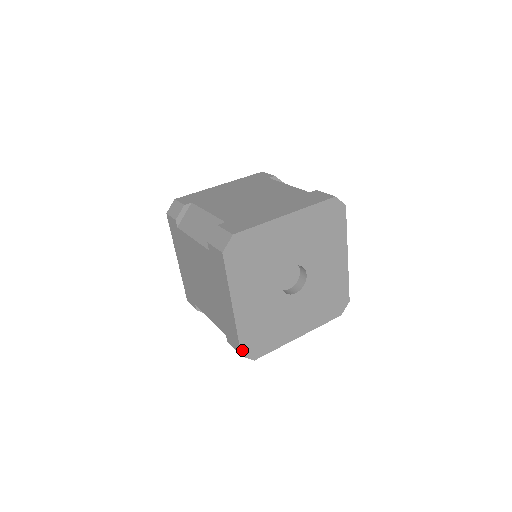
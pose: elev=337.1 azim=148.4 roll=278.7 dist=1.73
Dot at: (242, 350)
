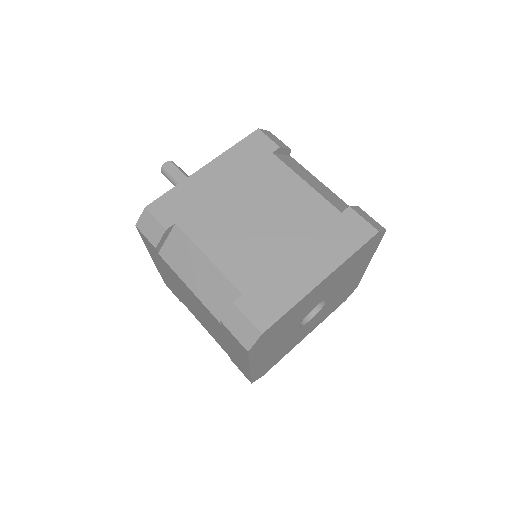
Dot at: (253, 380)
